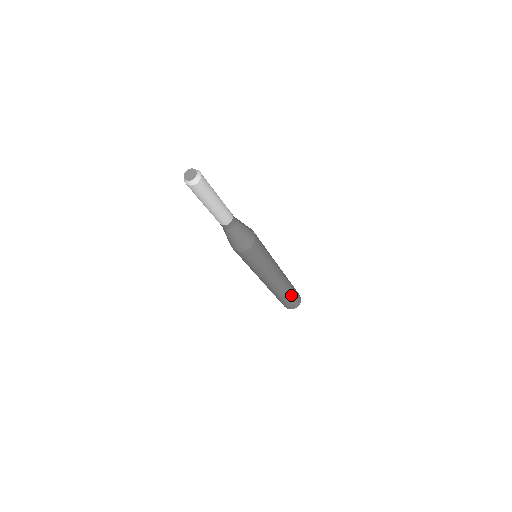
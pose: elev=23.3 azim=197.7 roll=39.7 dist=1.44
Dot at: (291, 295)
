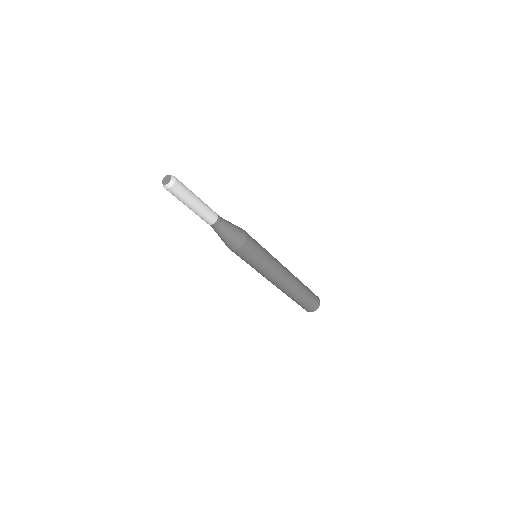
Dot at: (301, 300)
